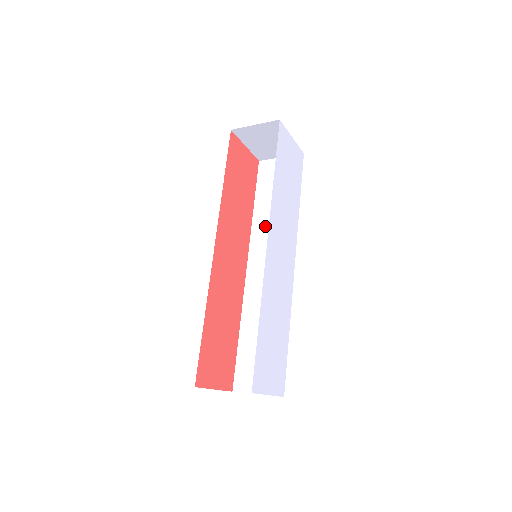
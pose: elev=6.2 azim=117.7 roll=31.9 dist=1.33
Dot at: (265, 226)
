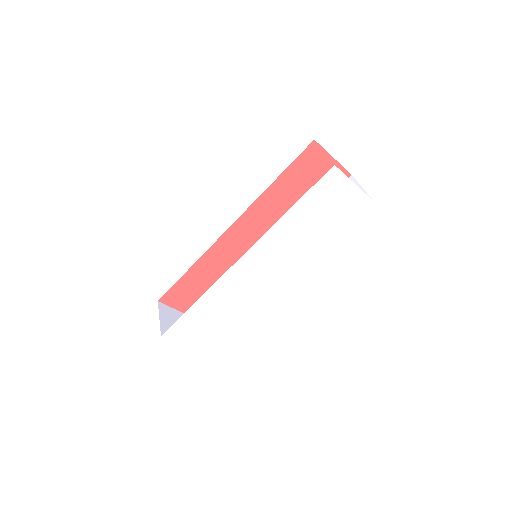
Dot at: occluded
